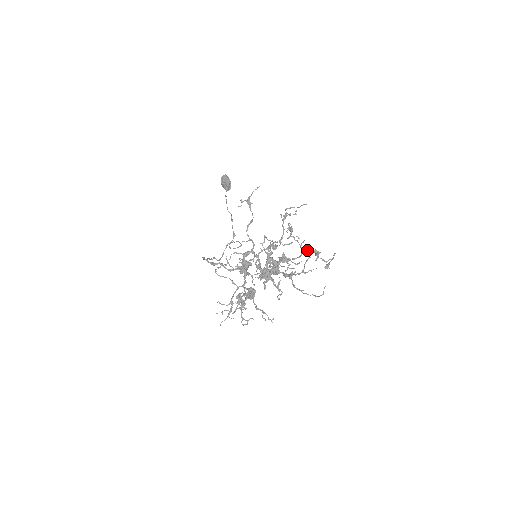
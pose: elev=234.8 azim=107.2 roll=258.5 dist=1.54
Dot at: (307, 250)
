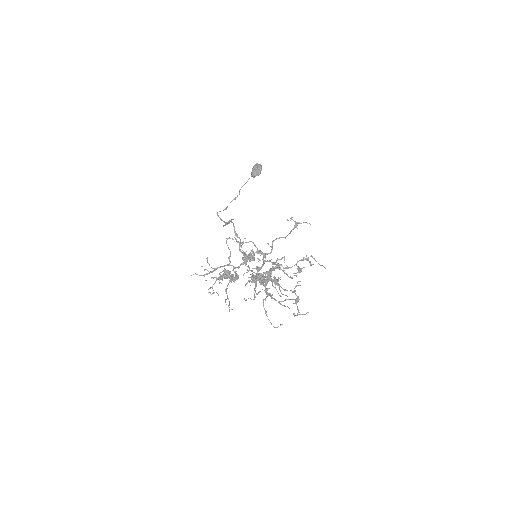
Dot at: occluded
